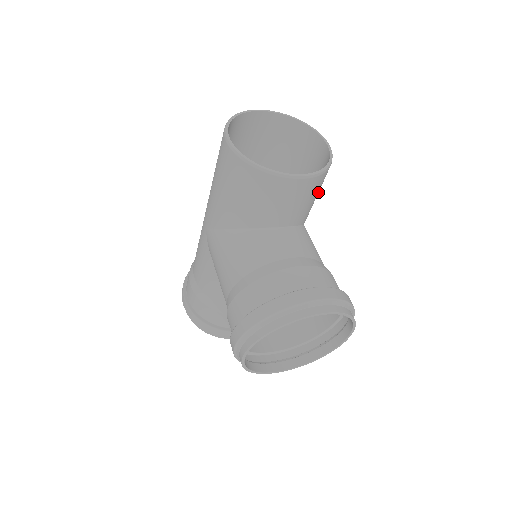
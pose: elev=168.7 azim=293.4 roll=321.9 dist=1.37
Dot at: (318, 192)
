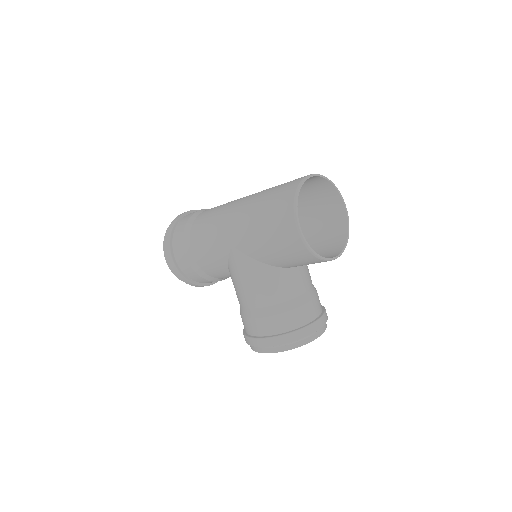
Dot at: (327, 240)
